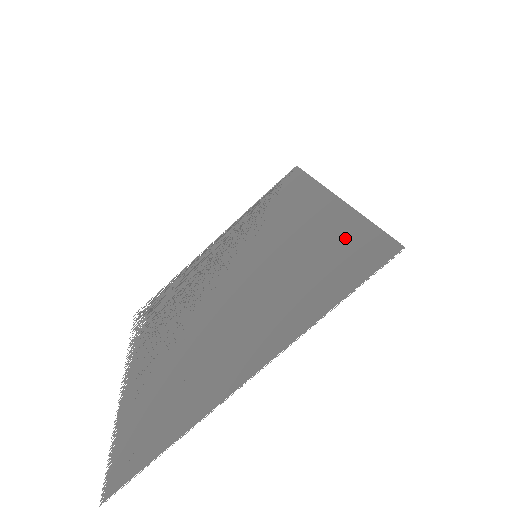
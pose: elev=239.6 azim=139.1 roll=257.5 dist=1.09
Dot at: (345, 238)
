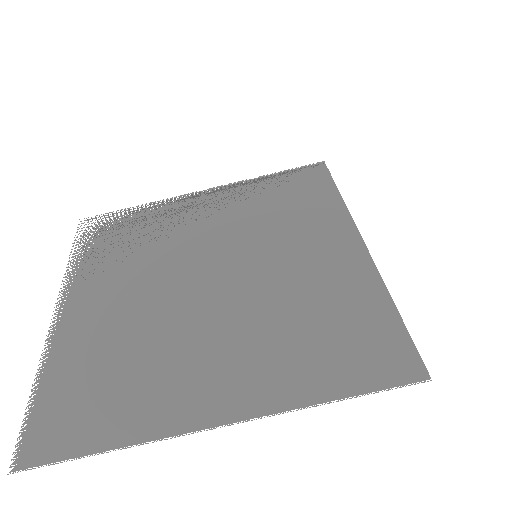
Dot at: (368, 315)
